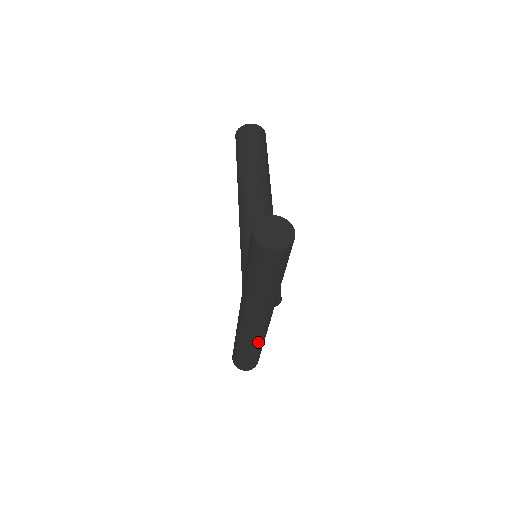
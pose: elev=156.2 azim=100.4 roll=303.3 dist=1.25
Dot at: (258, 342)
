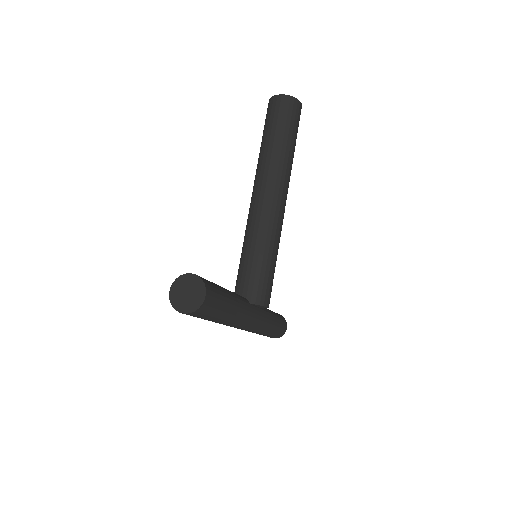
Dot at: (258, 332)
